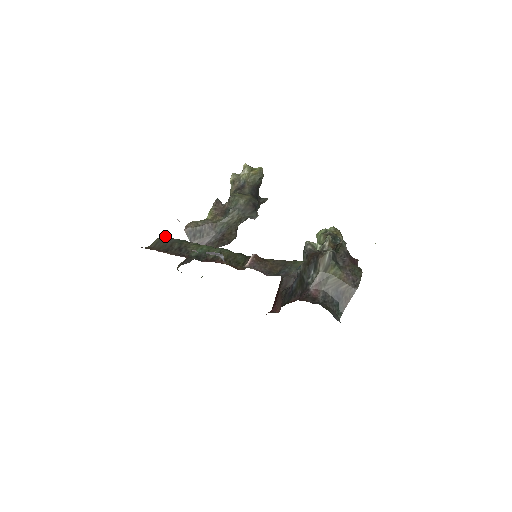
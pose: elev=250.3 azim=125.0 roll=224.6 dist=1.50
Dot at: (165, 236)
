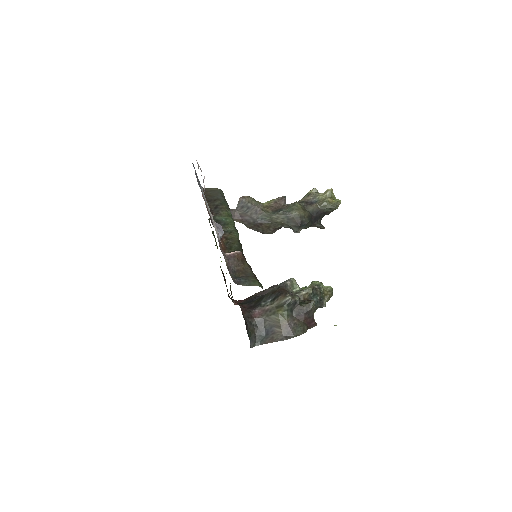
Dot at: (222, 191)
